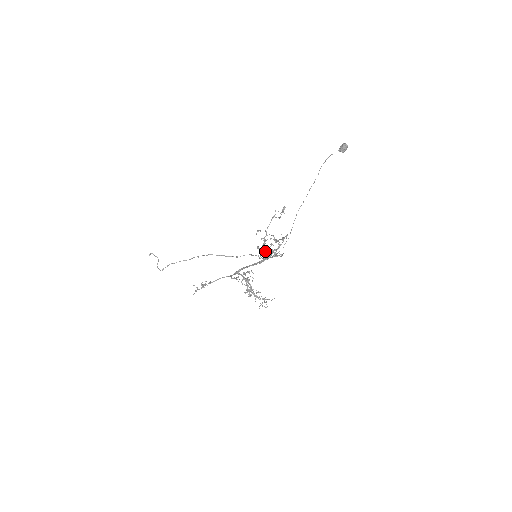
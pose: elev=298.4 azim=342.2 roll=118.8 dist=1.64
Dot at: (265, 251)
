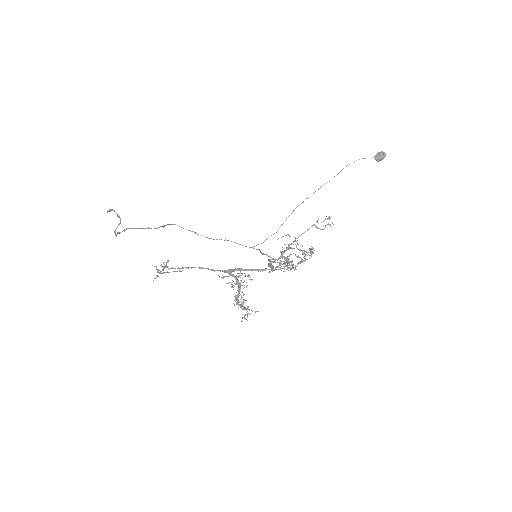
Dot at: (291, 264)
